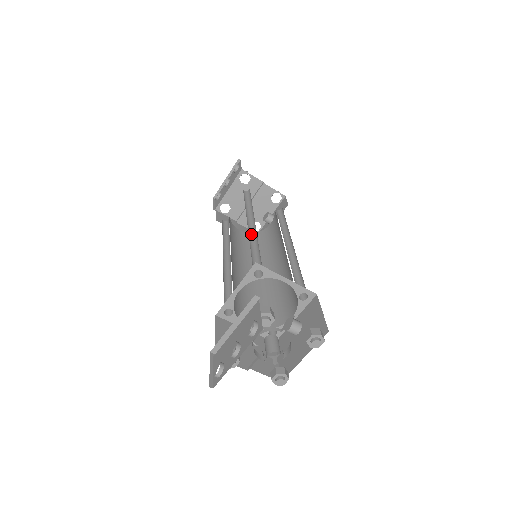
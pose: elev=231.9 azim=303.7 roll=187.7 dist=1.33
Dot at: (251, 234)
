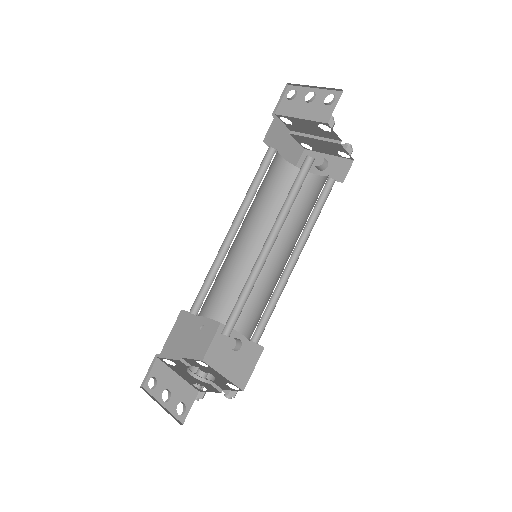
Dot at: (259, 260)
